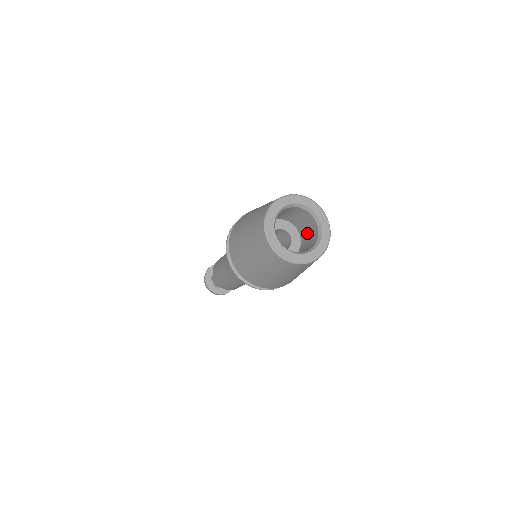
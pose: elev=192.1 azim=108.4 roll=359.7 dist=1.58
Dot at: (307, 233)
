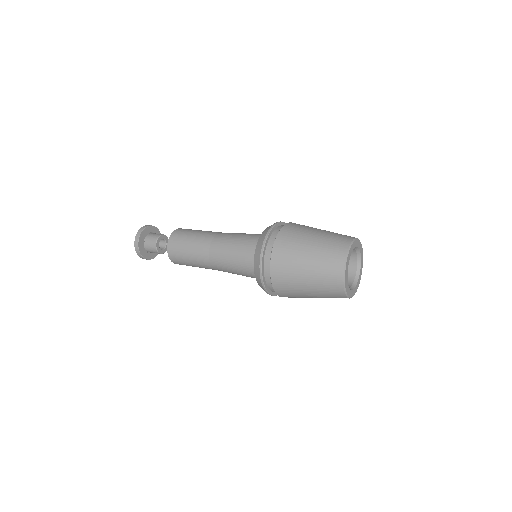
Dot at: occluded
